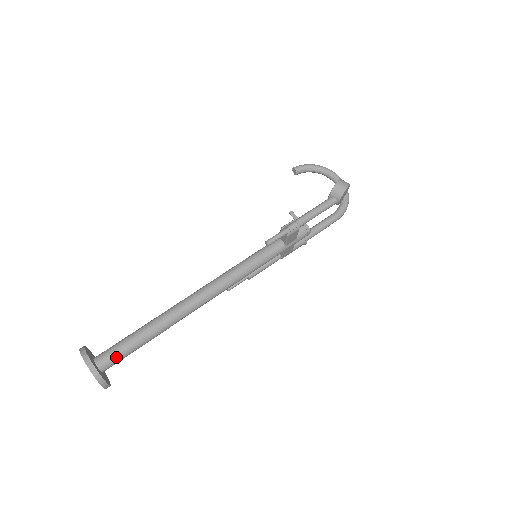
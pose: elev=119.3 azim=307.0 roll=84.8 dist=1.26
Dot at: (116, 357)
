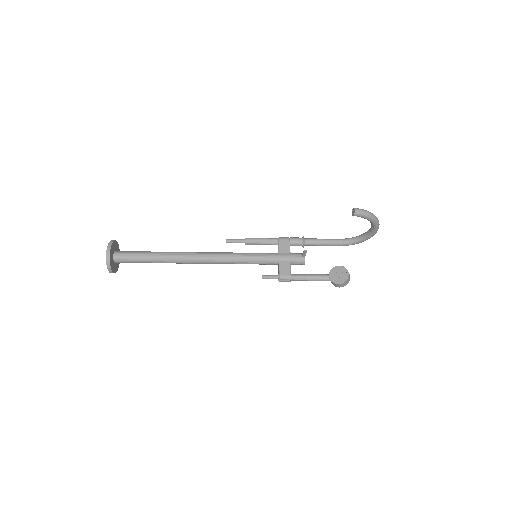
Dot at: occluded
